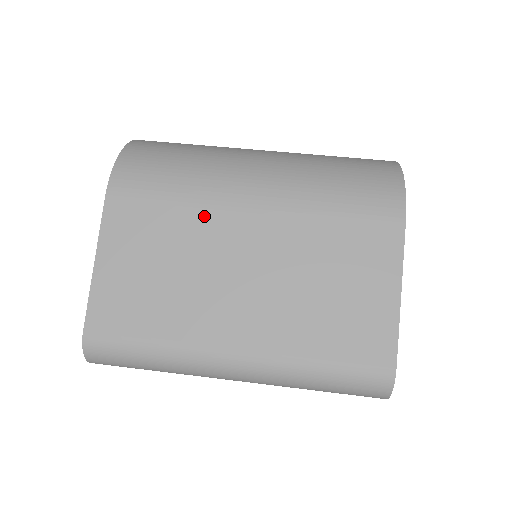
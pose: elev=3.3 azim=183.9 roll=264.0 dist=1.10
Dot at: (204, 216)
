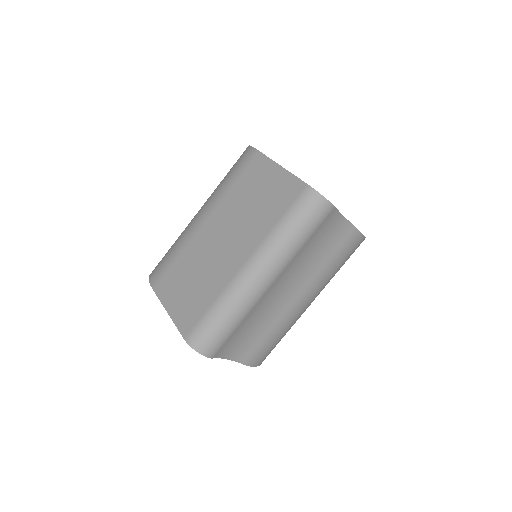
Dot at: (190, 246)
